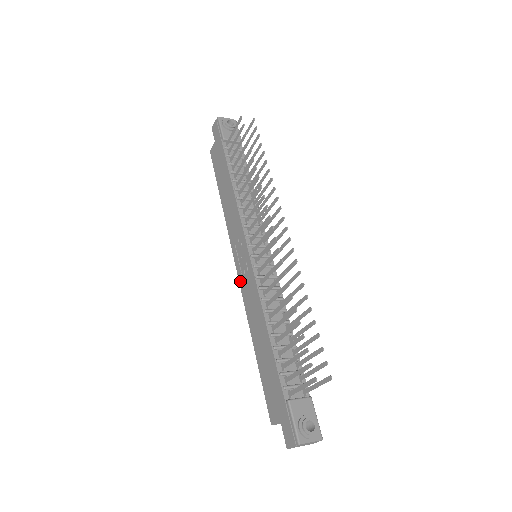
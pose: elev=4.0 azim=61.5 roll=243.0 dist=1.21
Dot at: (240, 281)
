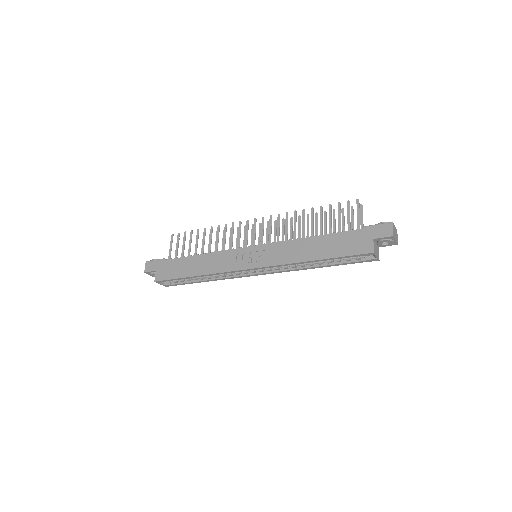
Dot at: (263, 265)
